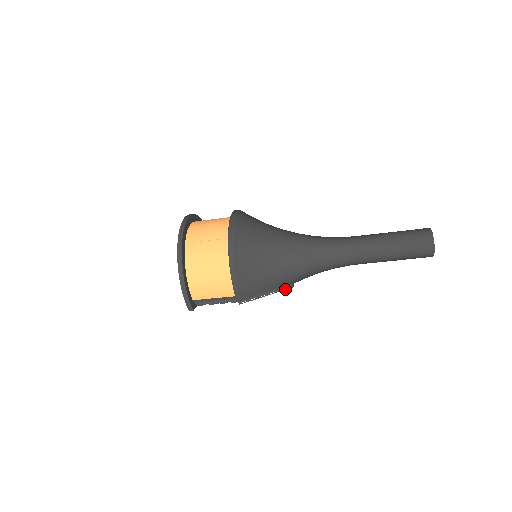
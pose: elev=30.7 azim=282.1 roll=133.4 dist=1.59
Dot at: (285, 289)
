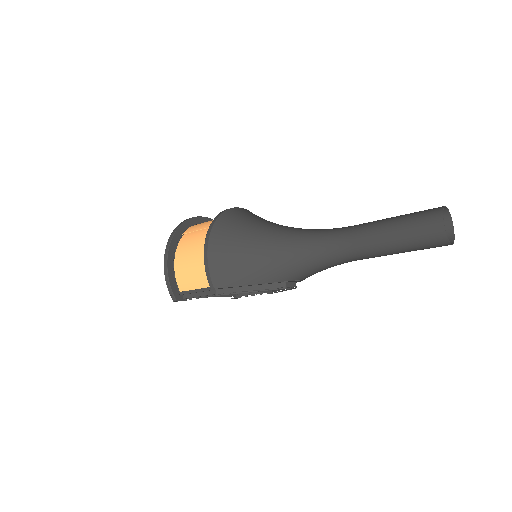
Dot at: (275, 289)
